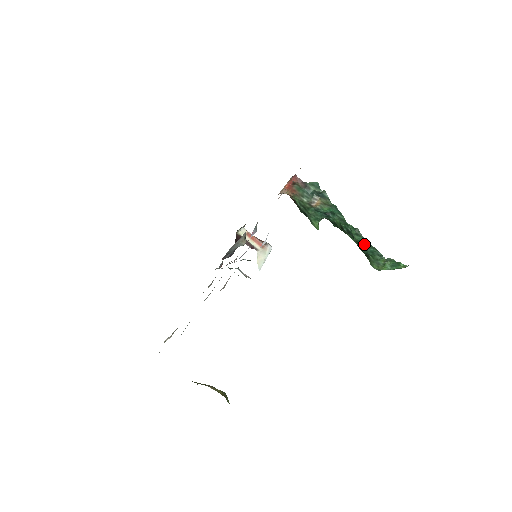
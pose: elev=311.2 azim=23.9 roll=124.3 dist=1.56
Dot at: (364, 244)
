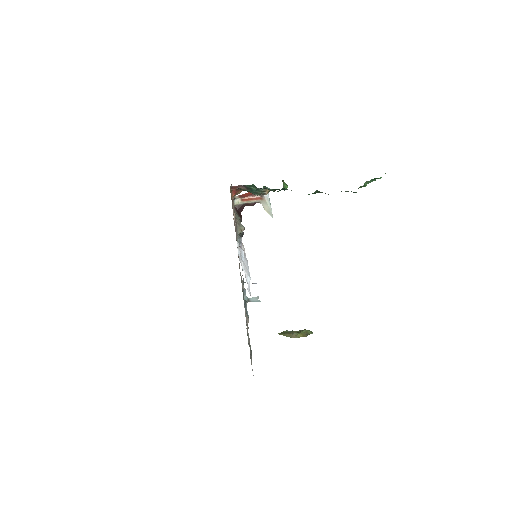
Dot at: occluded
